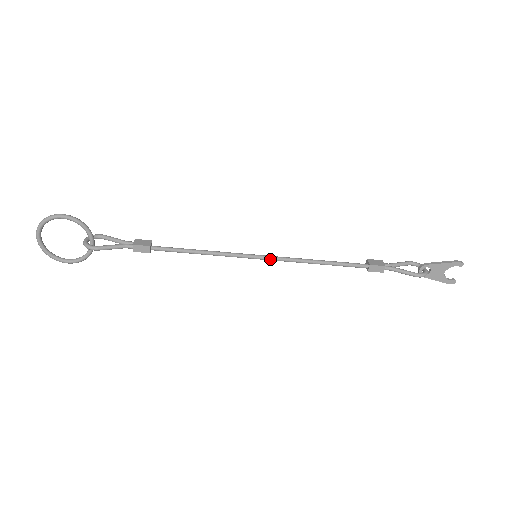
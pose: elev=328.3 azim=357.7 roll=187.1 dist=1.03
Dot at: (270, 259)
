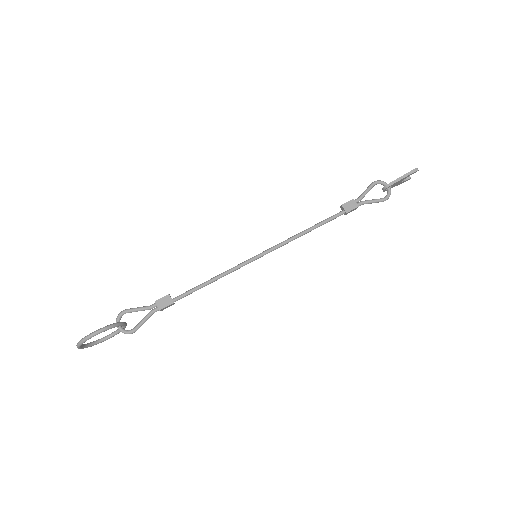
Dot at: occluded
